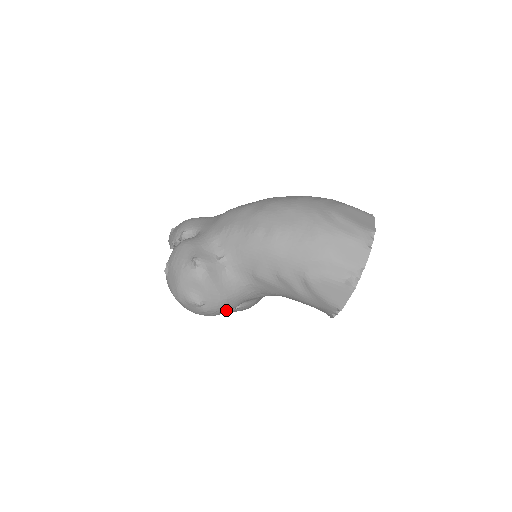
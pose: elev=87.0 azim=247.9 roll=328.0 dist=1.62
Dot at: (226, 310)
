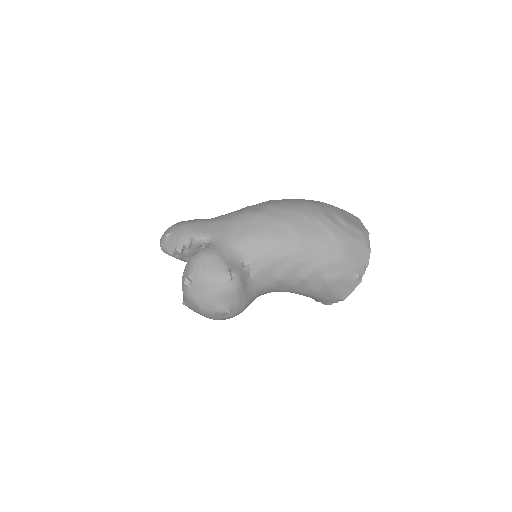
Dot at: occluded
